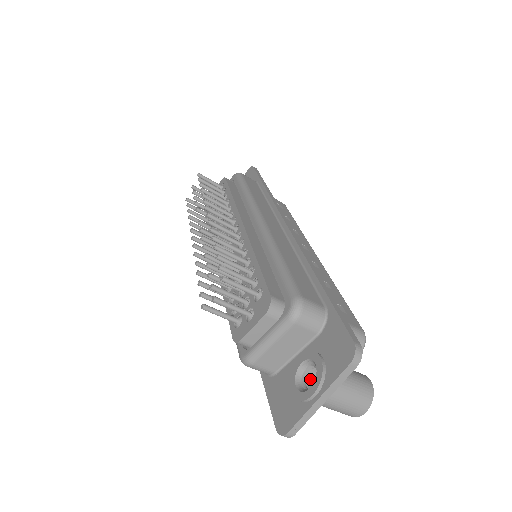
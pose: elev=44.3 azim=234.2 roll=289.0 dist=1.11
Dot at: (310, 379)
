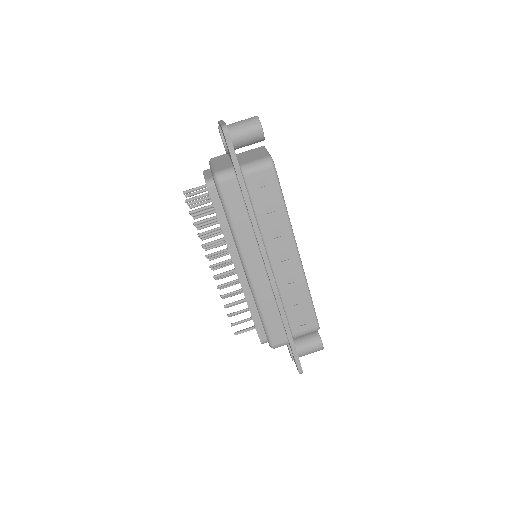
Dot at: occluded
